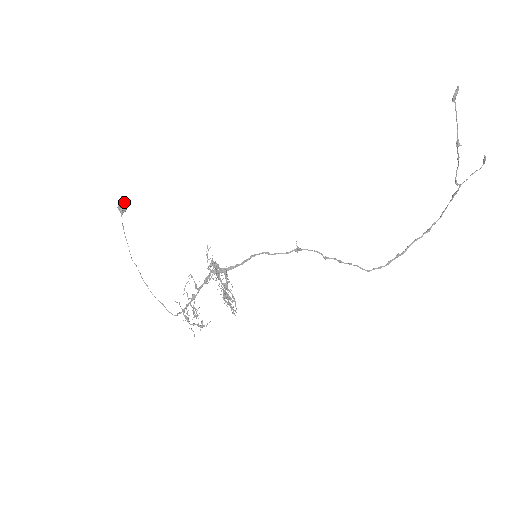
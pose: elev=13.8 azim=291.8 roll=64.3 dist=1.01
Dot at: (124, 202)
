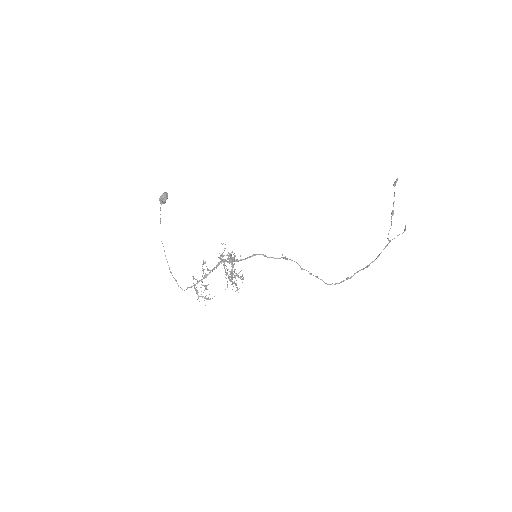
Dot at: (166, 196)
